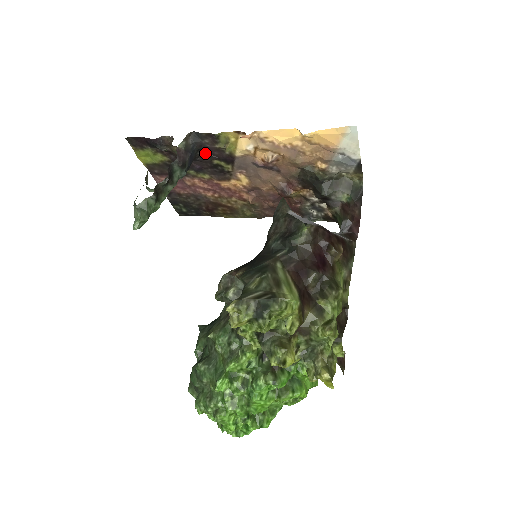
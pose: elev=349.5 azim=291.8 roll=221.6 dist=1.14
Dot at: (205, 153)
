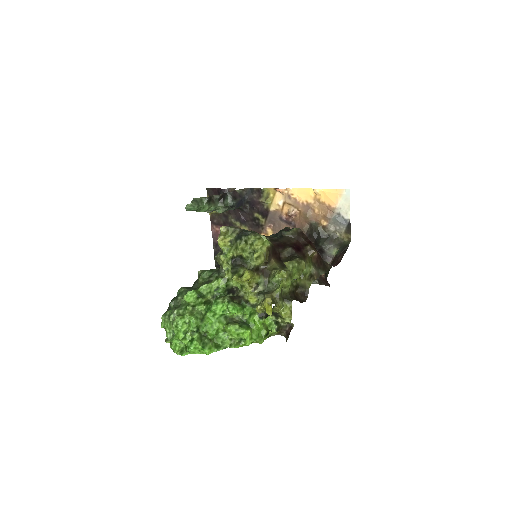
Dot at: (251, 206)
